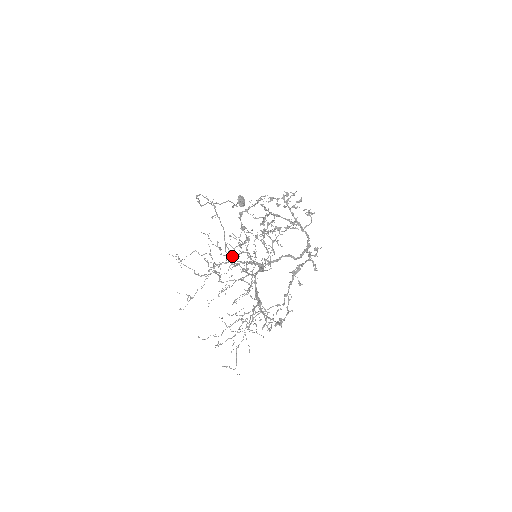
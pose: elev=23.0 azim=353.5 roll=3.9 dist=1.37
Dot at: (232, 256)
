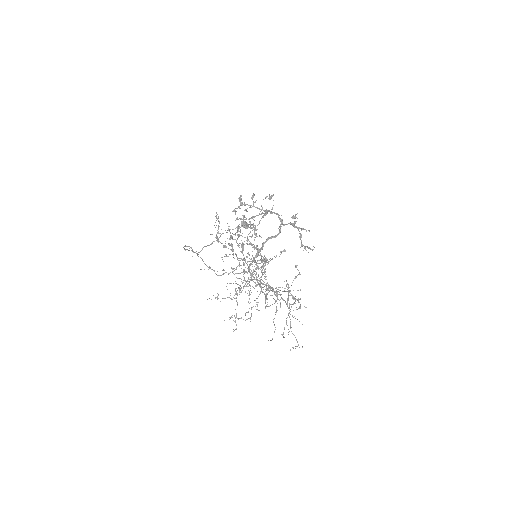
Dot at: occluded
